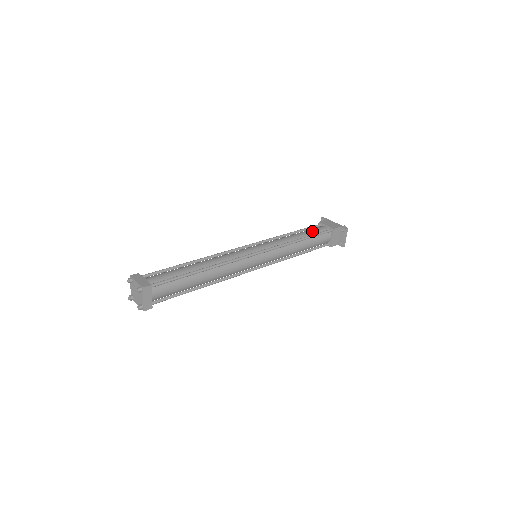
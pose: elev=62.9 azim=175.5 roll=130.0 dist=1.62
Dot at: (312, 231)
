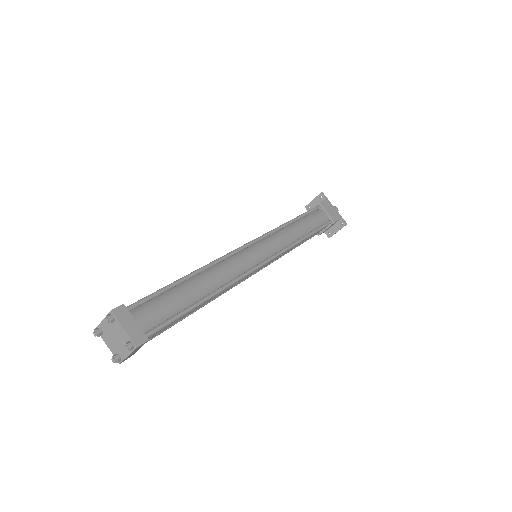
Dot at: (315, 221)
